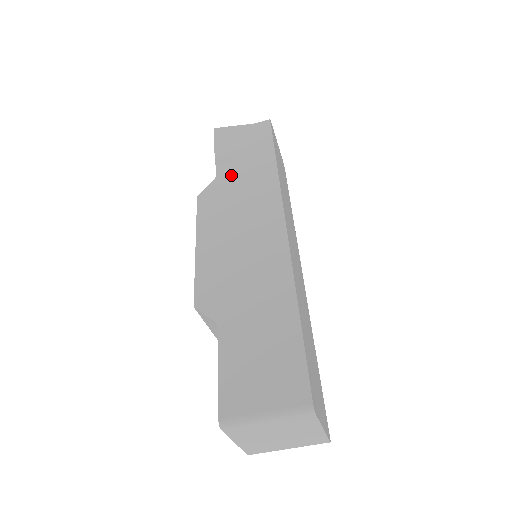
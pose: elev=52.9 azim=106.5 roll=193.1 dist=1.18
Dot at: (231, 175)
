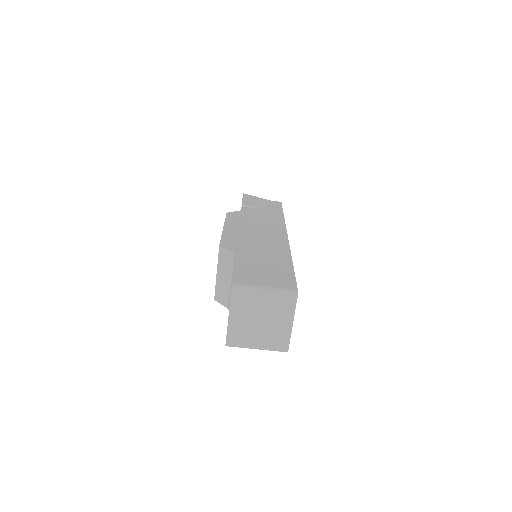
Dot at: (252, 212)
